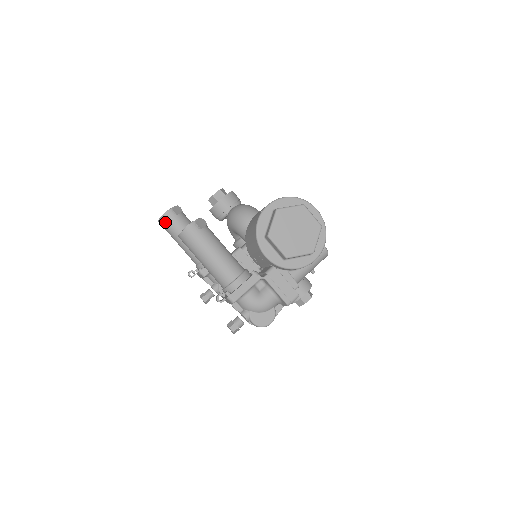
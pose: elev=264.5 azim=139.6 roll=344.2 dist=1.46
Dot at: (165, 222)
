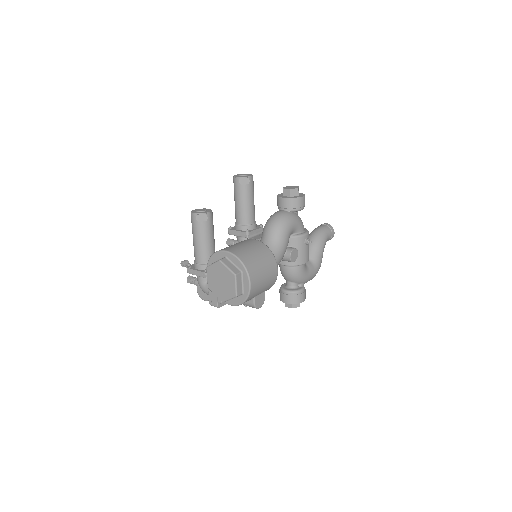
Dot at: (233, 181)
